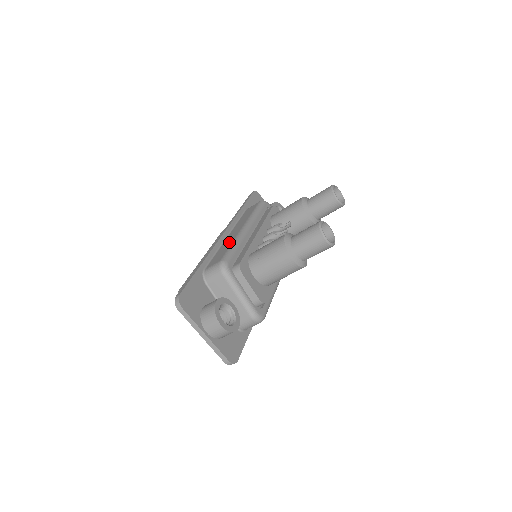
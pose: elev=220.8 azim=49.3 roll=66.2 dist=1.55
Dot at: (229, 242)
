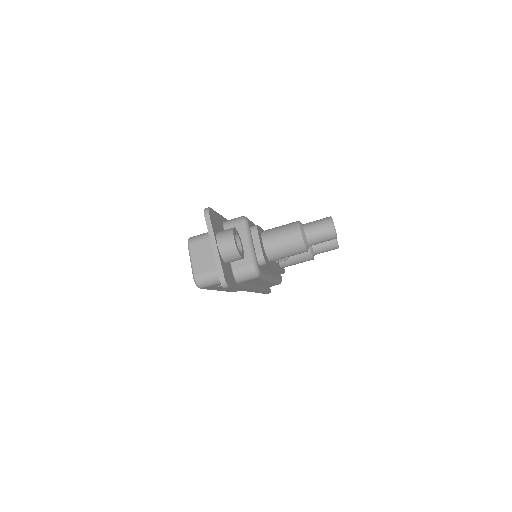
Dot at: occluded
